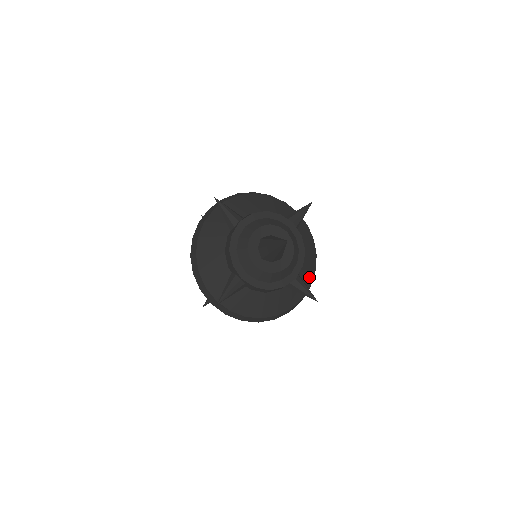
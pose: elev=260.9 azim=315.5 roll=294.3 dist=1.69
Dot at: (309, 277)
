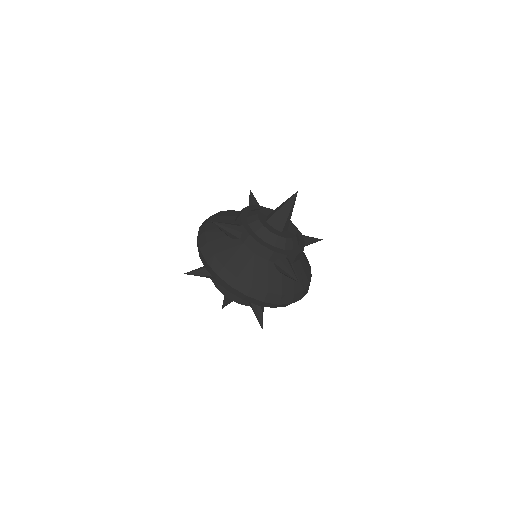
Dot at: (296, 286)
